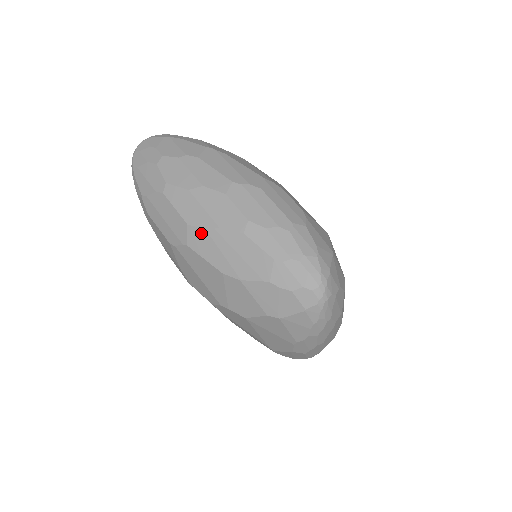
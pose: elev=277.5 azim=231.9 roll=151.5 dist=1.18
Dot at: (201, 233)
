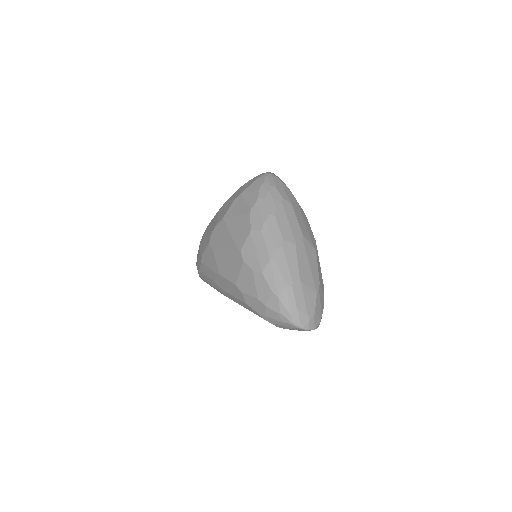
Dot at: occluded
